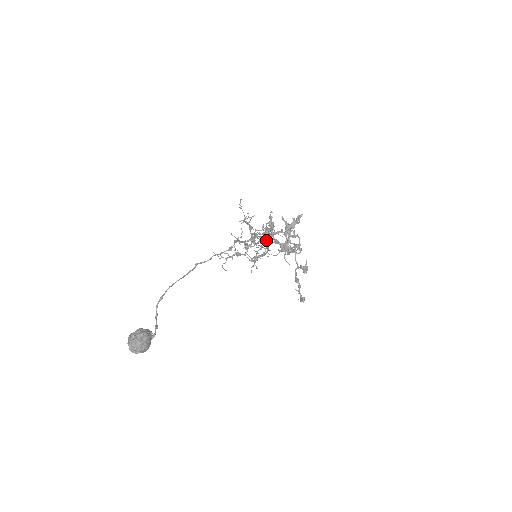
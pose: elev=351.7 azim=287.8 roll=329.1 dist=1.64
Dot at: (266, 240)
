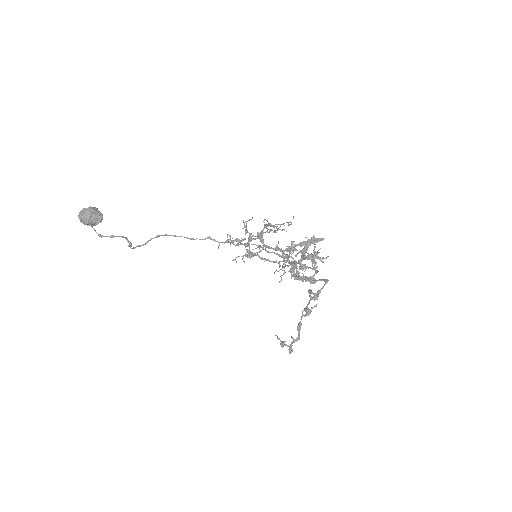
Dot at: (283, 255)
